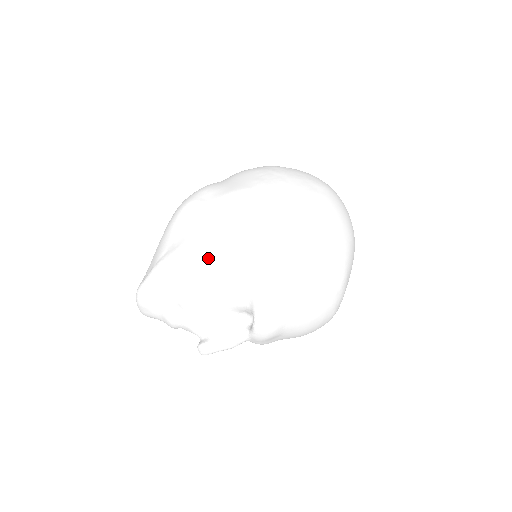
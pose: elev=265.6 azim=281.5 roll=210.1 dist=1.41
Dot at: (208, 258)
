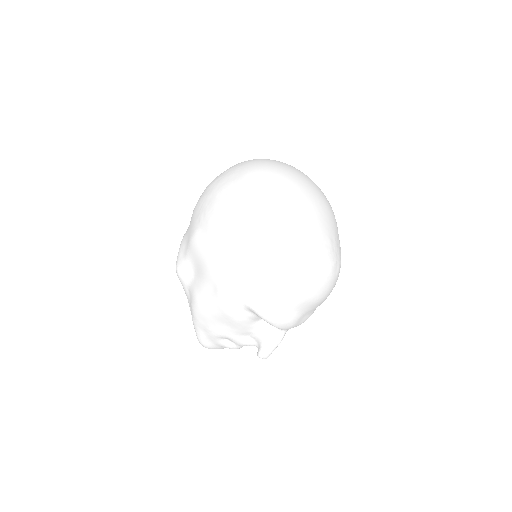
Dot at: (208, 303)
